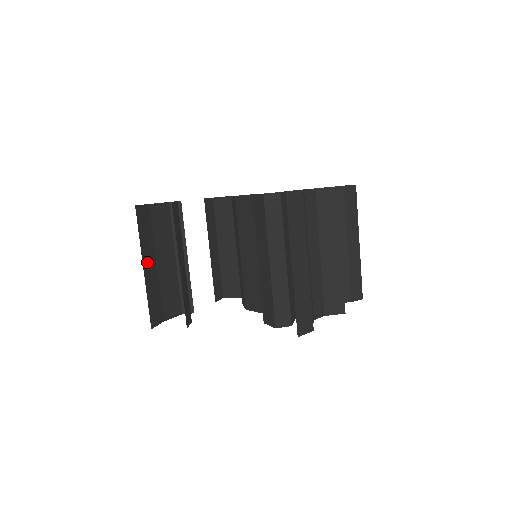
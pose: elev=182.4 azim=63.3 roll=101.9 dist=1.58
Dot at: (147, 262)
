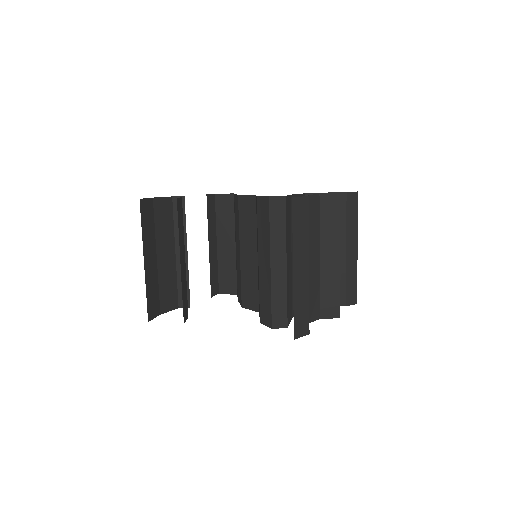
Dot at: (148, 255)
